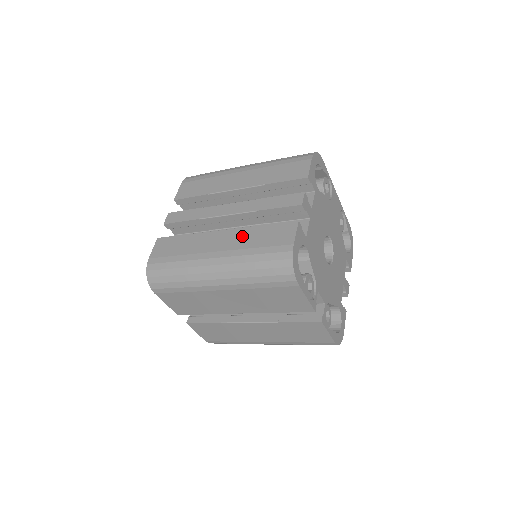
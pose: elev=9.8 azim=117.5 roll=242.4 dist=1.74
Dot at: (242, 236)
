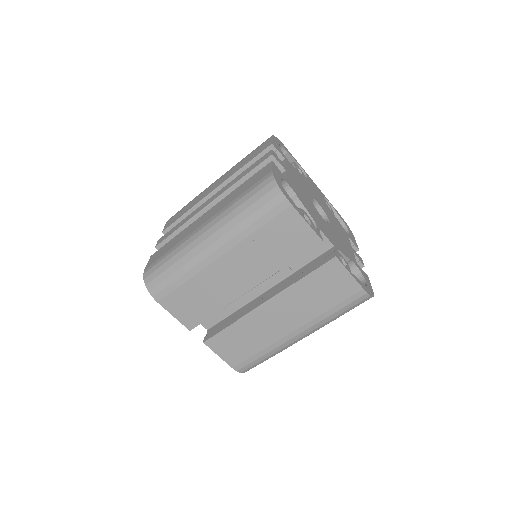
Dot at: (226, 200)
